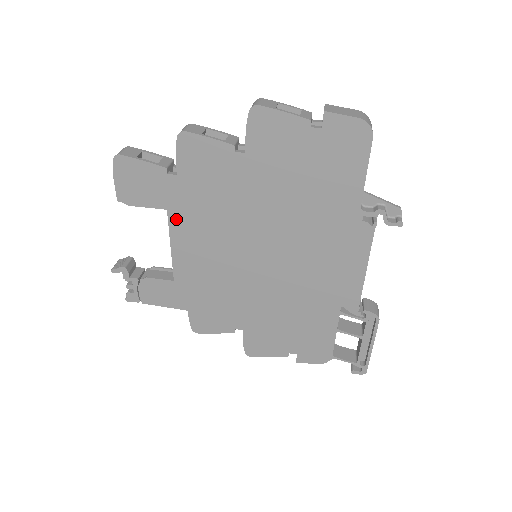
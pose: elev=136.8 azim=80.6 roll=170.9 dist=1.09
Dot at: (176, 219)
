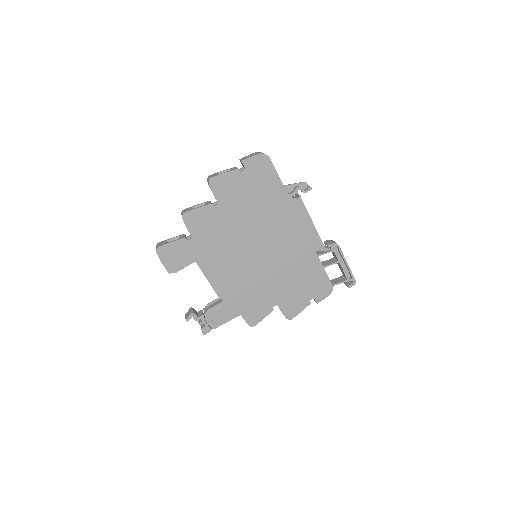
Dot at: (205, 263)
